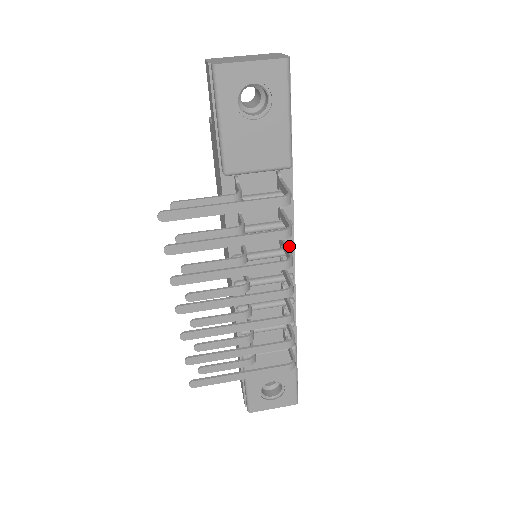
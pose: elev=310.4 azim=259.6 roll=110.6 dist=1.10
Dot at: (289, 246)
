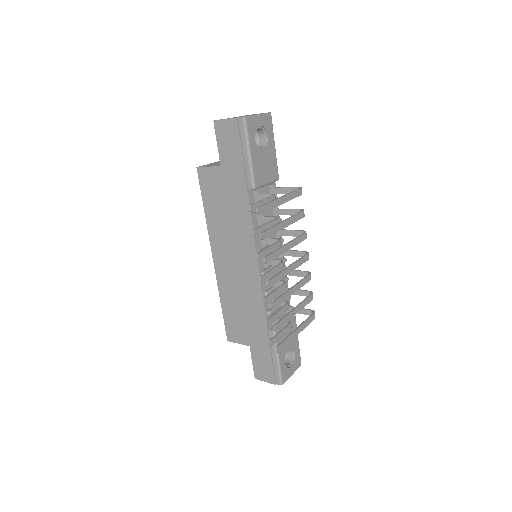
Dot at: occluded
